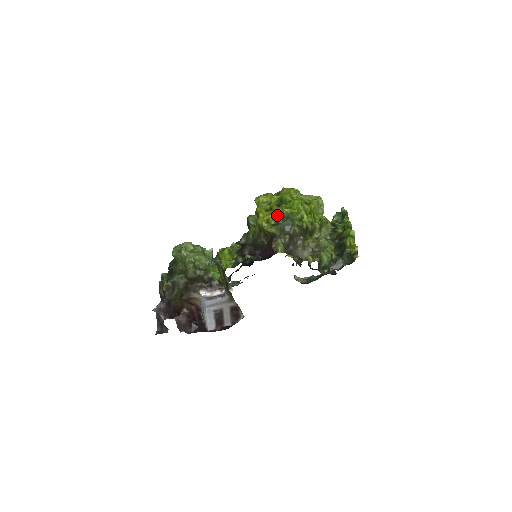
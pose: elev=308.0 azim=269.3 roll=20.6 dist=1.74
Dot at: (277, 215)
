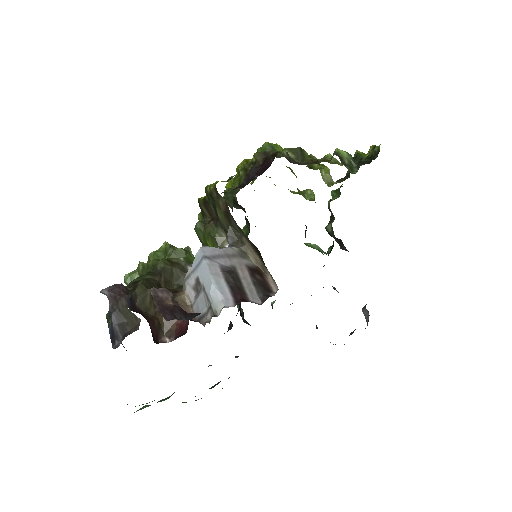
Dot at: occluded
